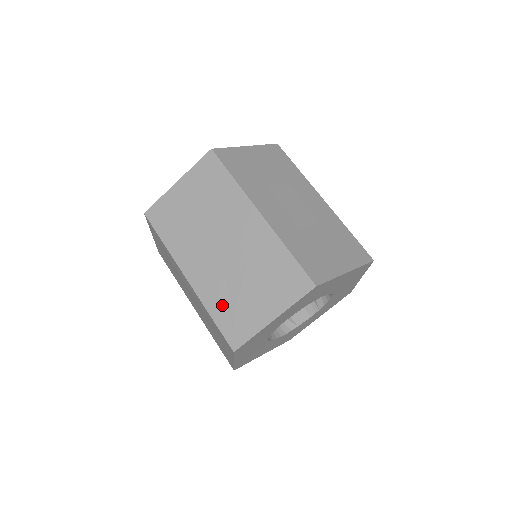
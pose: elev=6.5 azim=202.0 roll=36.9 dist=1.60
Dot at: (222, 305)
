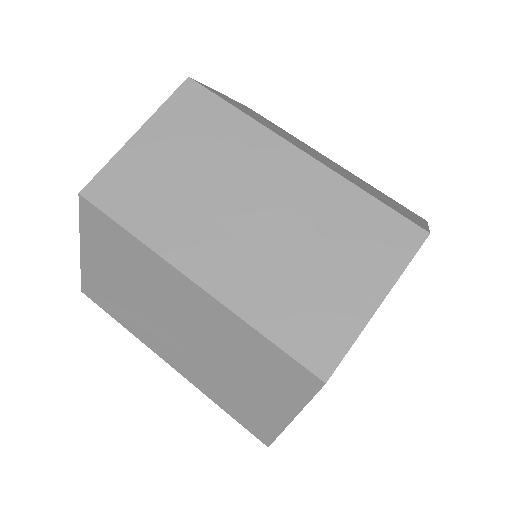
Dot at: (224, 397)
